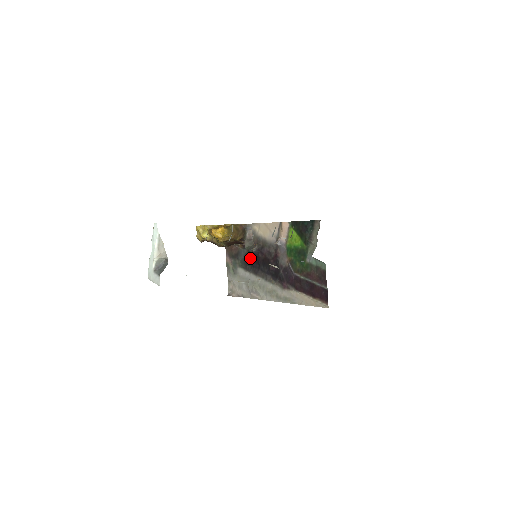
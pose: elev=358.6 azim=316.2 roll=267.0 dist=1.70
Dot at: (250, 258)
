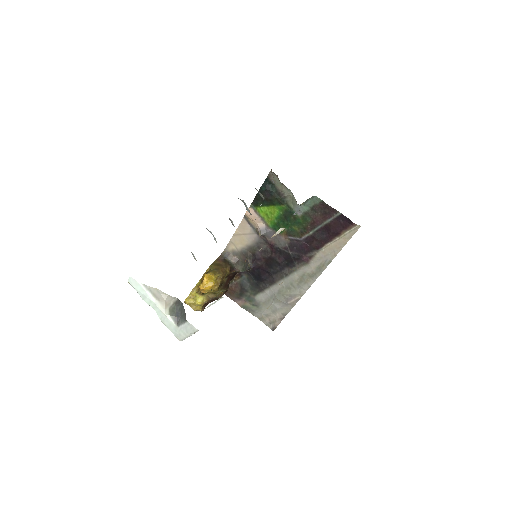
Dot at: (255, 277)
